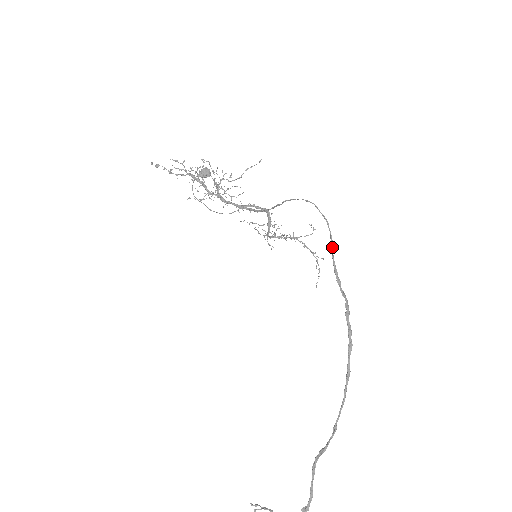
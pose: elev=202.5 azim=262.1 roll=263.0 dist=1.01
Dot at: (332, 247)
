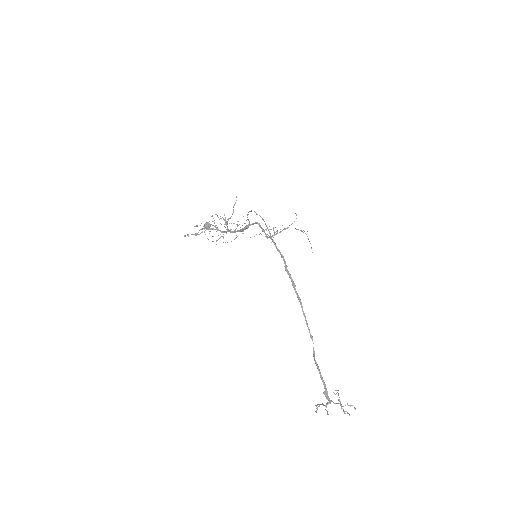
Dot at: (269, 232)
